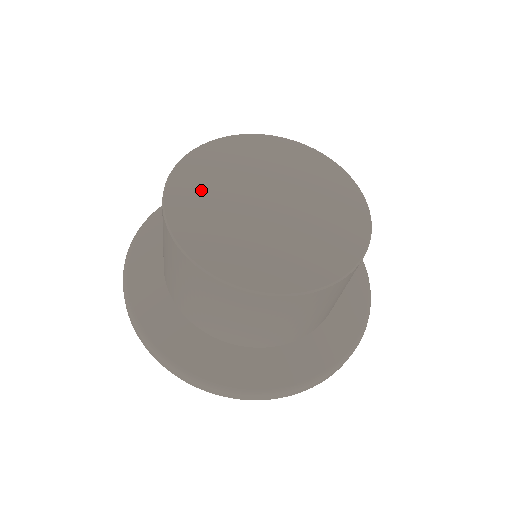
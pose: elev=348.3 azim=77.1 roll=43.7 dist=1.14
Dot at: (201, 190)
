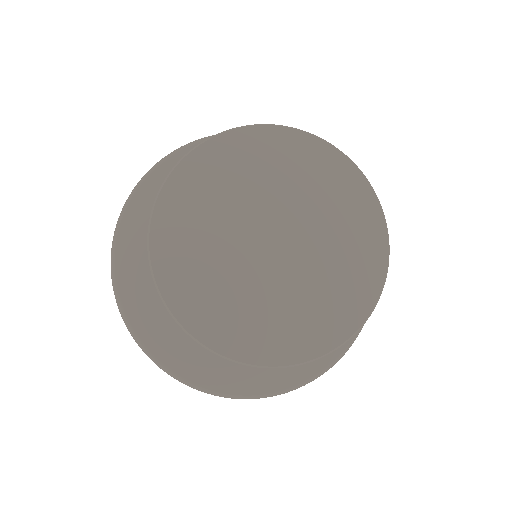
Dot at: (193, 255)
